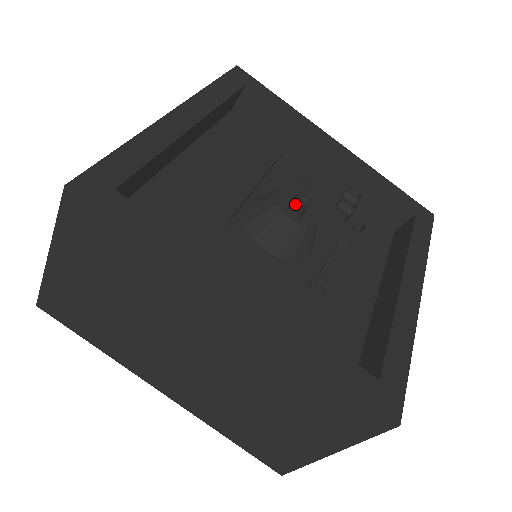
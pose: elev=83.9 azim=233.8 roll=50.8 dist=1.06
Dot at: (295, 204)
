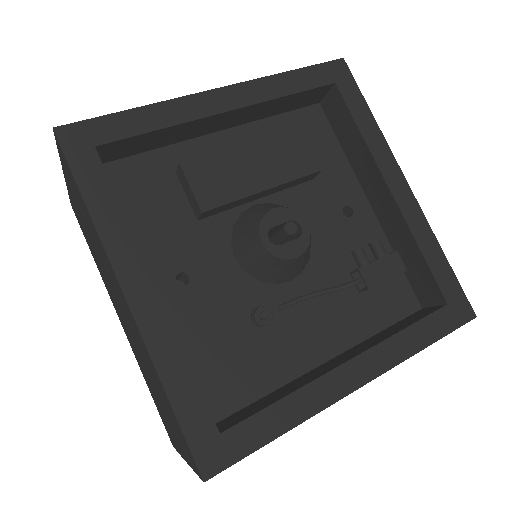
Dot at: (280, 229)
